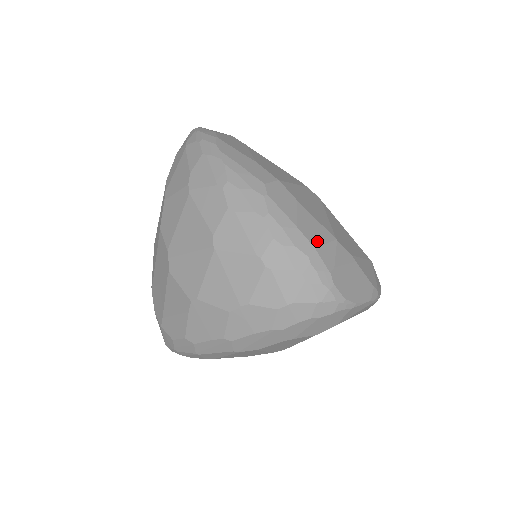
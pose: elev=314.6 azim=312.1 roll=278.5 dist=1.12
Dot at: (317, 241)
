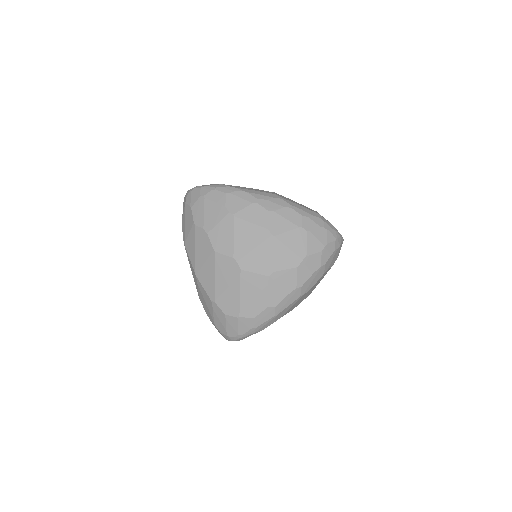
Dot at: occluded
